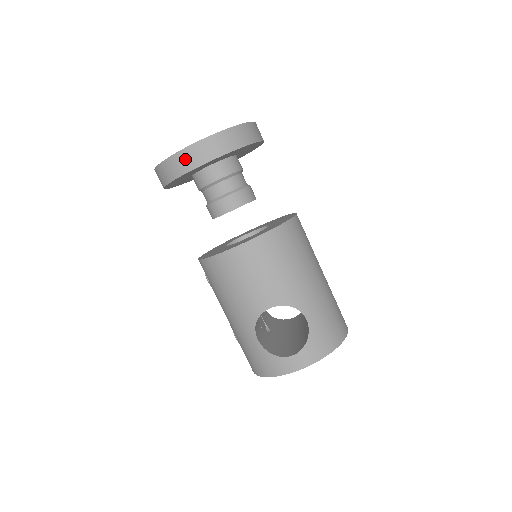
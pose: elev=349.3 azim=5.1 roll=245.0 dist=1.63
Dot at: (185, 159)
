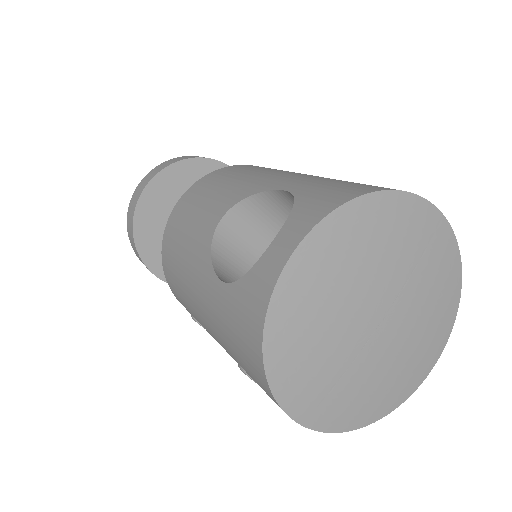
Dot at: (135, 197)
